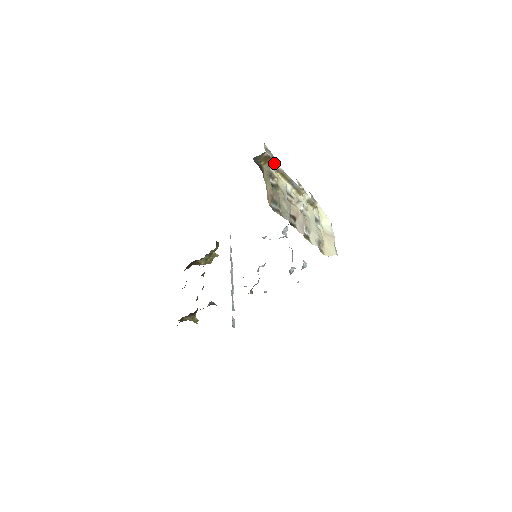
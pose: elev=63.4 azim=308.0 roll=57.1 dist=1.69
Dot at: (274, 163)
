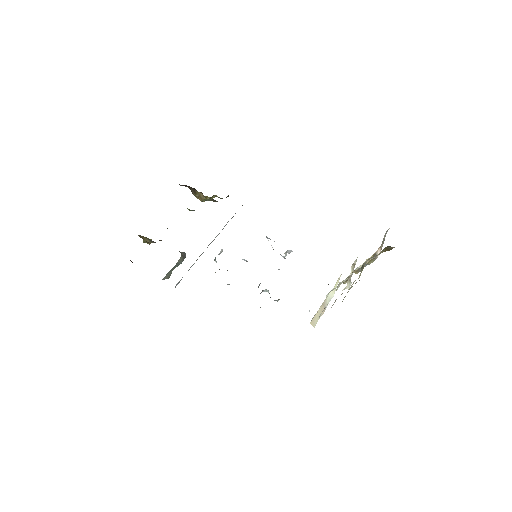
Dot at: (380, 247)
